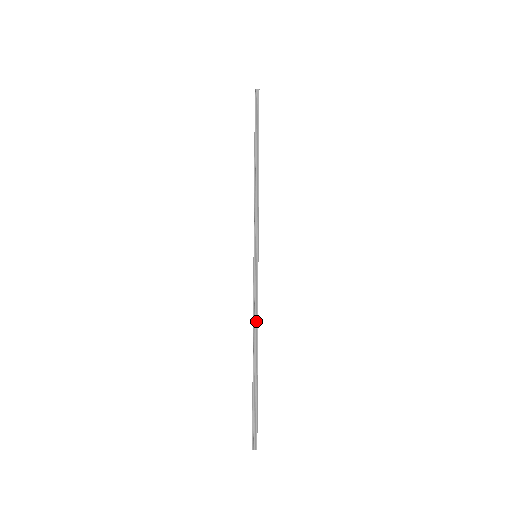
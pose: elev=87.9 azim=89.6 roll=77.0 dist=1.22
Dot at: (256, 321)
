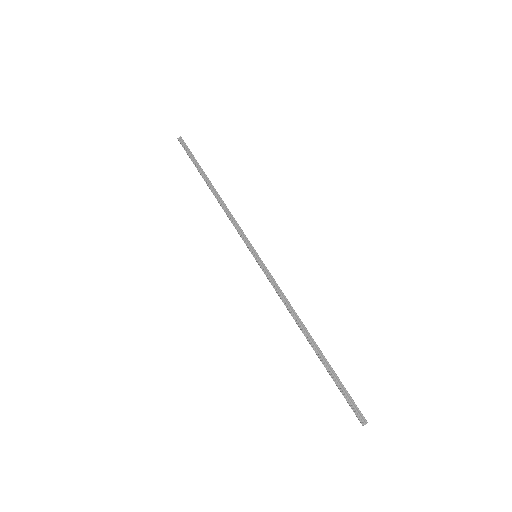
Dot at: (290, 307)
